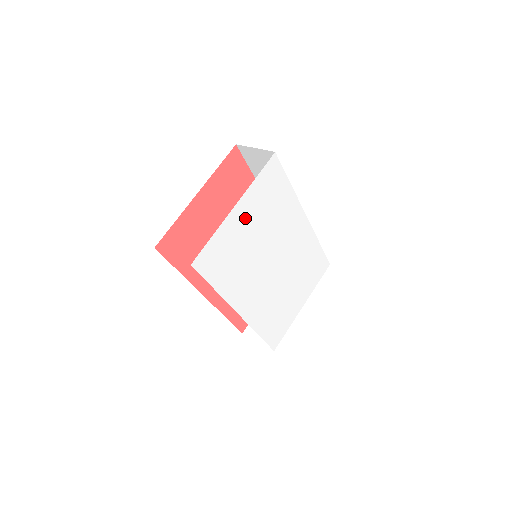
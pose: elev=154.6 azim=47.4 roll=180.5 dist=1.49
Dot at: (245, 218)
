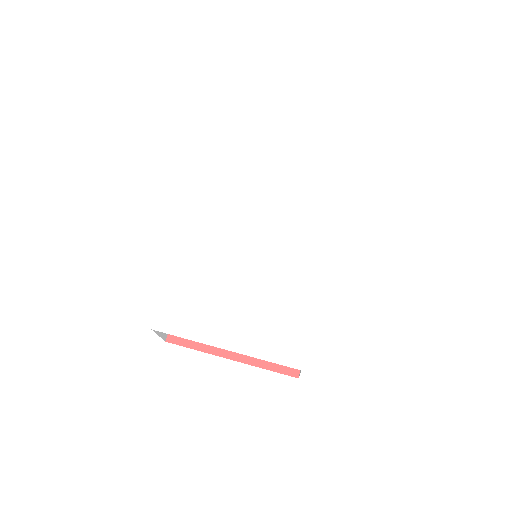
Dot at: (276, 176)
